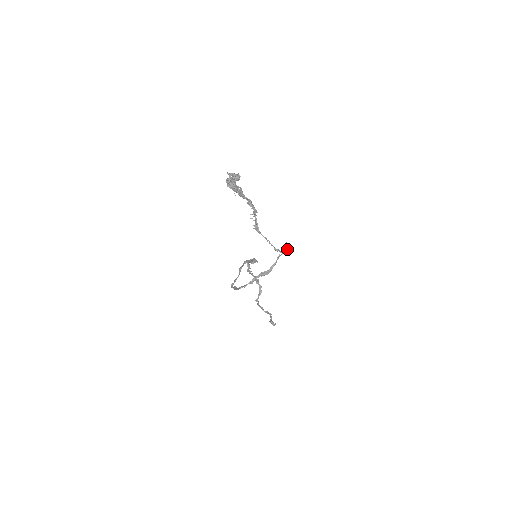
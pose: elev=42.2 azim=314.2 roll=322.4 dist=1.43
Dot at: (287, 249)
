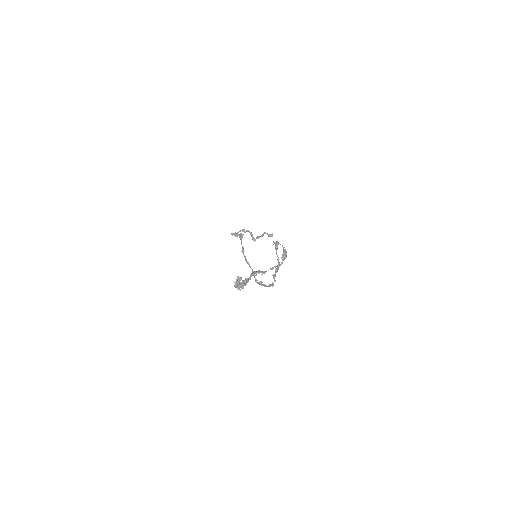
Dot at: (284, 253)
